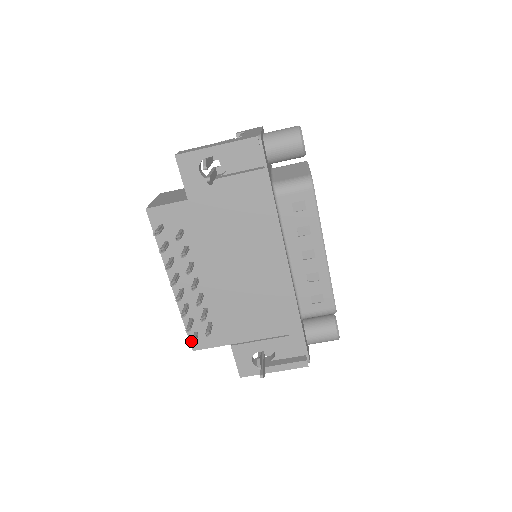
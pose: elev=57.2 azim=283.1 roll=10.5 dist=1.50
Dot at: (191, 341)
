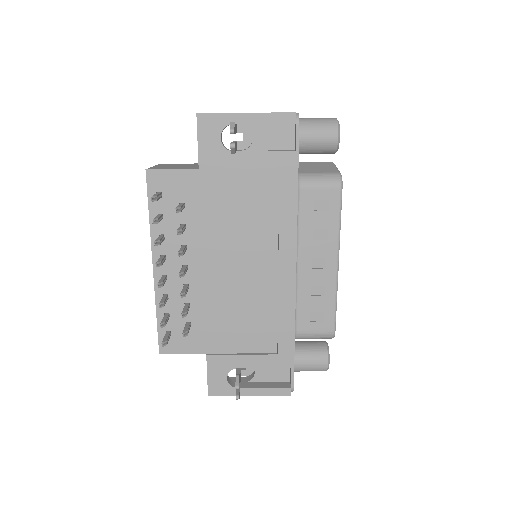
Dot at: occluded
